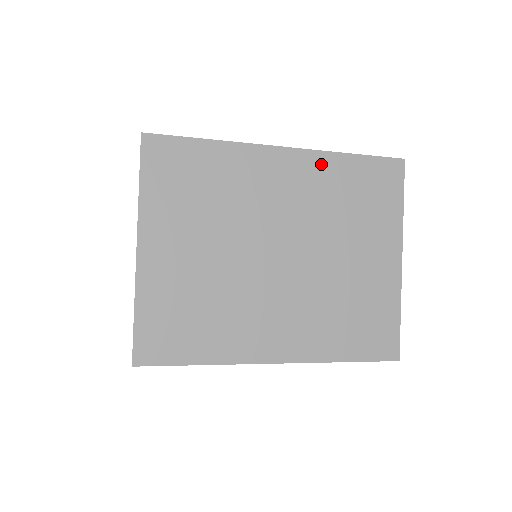
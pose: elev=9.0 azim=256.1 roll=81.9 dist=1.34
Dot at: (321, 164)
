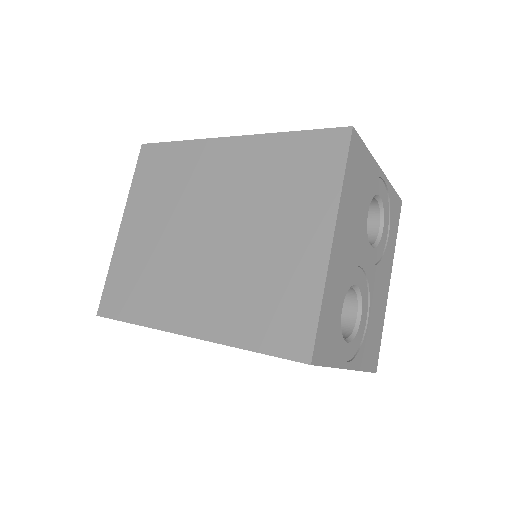
Dot at: (261, 146)
